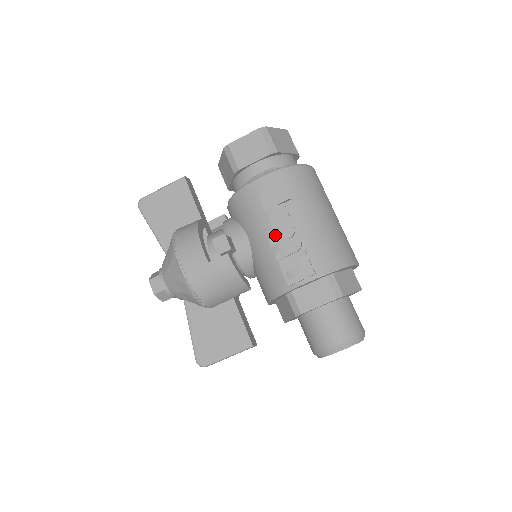
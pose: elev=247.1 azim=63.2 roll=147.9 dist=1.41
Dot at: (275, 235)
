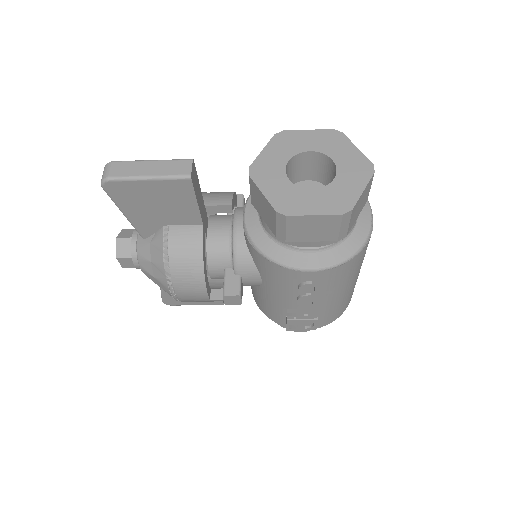
Dot at: (295, 305)
